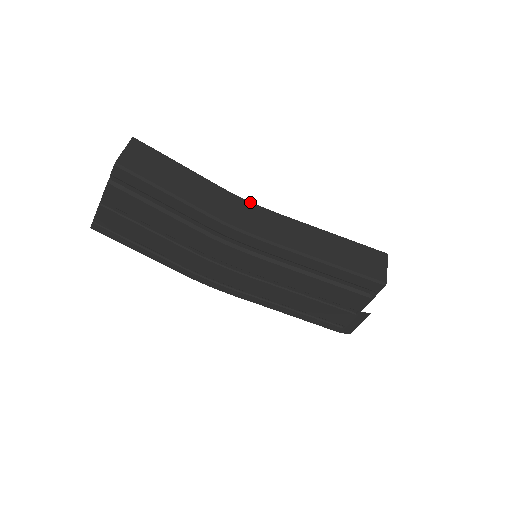
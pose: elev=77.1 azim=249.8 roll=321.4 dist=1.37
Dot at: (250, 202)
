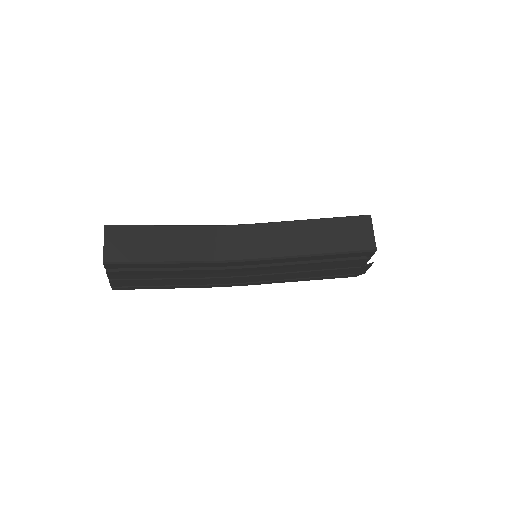
Dot at: (230, 226)
